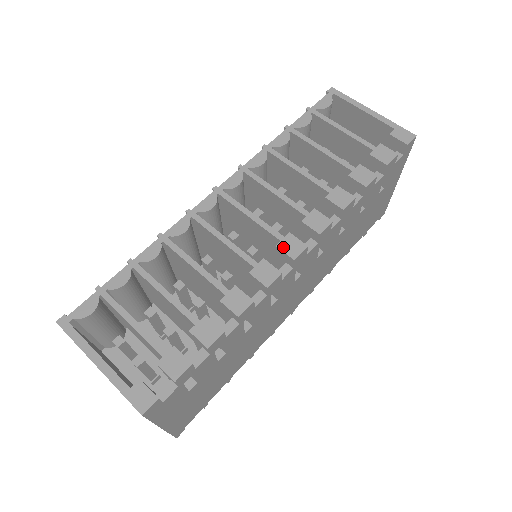
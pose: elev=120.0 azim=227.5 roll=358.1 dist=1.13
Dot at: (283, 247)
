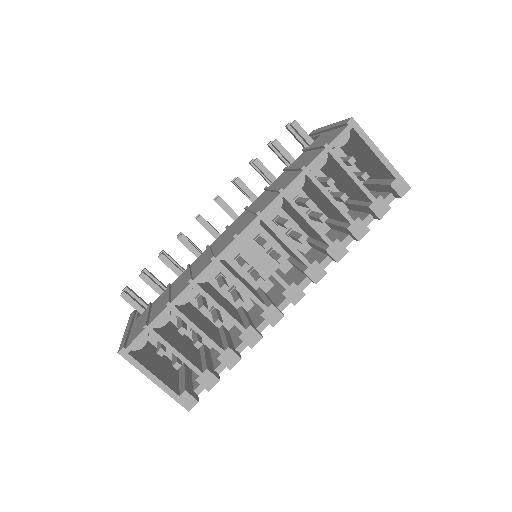
Dot at: (287, 295)
